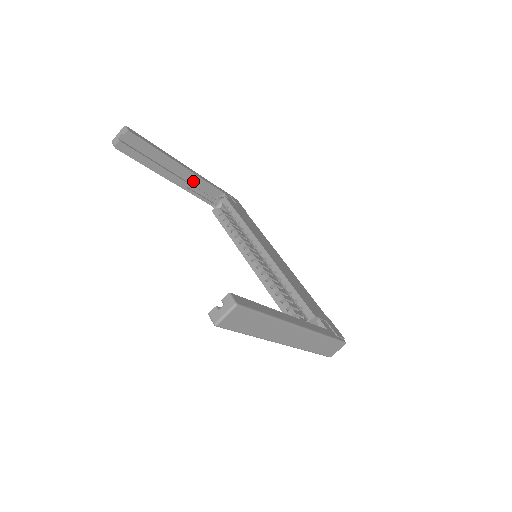
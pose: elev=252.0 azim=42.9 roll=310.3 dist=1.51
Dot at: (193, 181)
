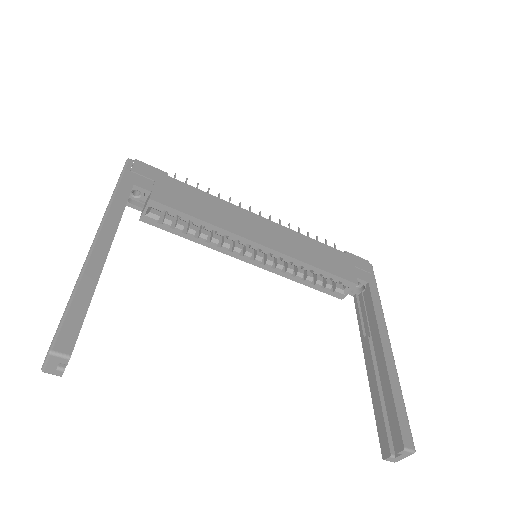
Dot at: occluded
